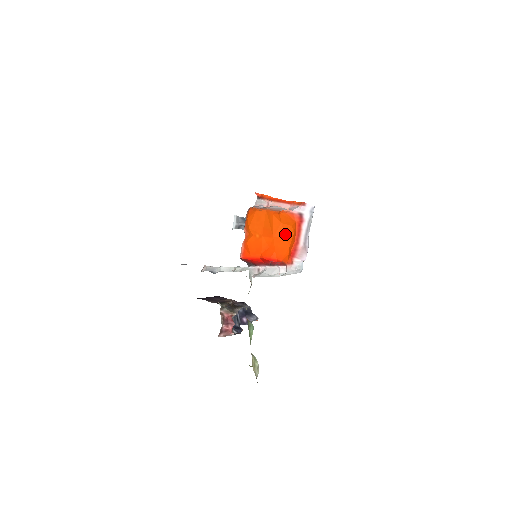
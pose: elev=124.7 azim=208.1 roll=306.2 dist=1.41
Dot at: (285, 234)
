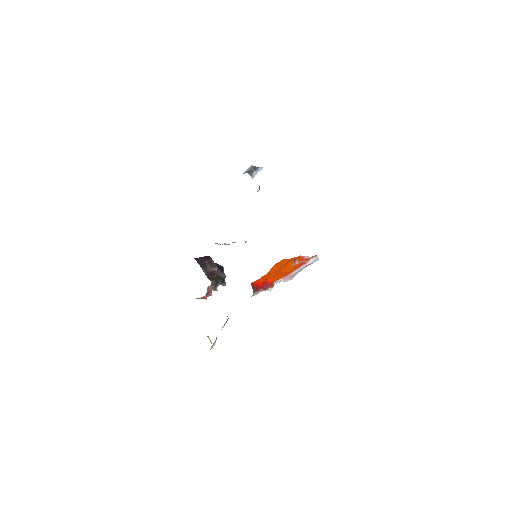
Dot at: (289, 271)
